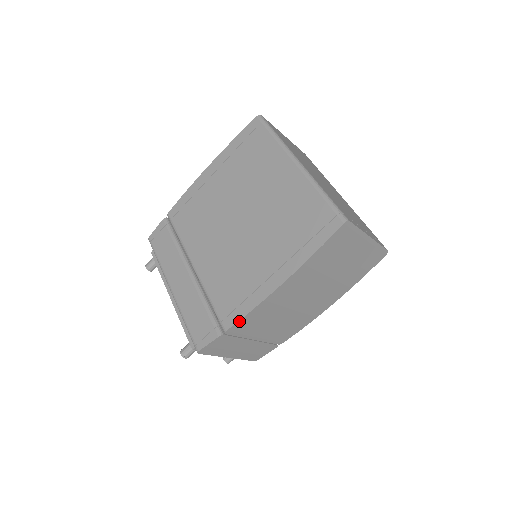
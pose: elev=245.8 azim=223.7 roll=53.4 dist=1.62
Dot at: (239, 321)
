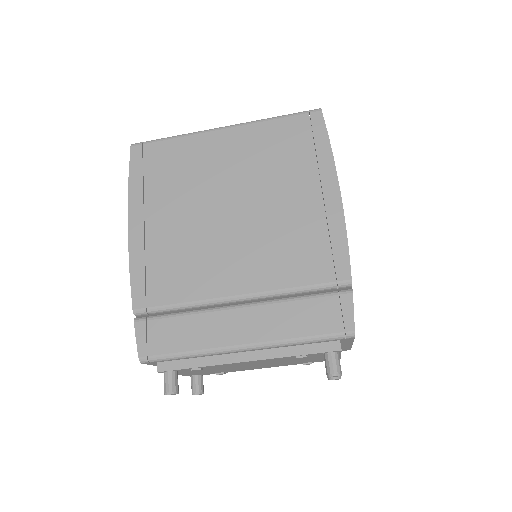
Dot at: (349, 258)
